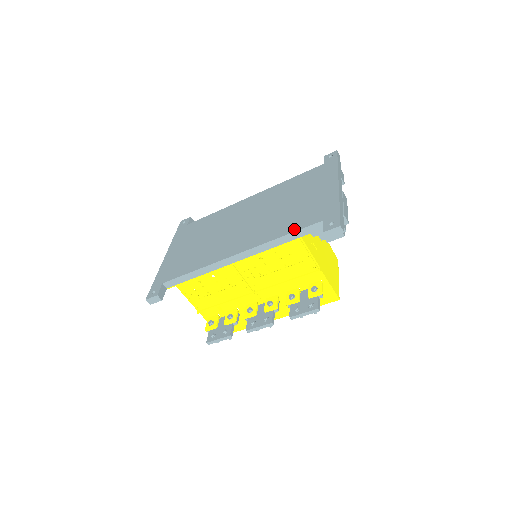
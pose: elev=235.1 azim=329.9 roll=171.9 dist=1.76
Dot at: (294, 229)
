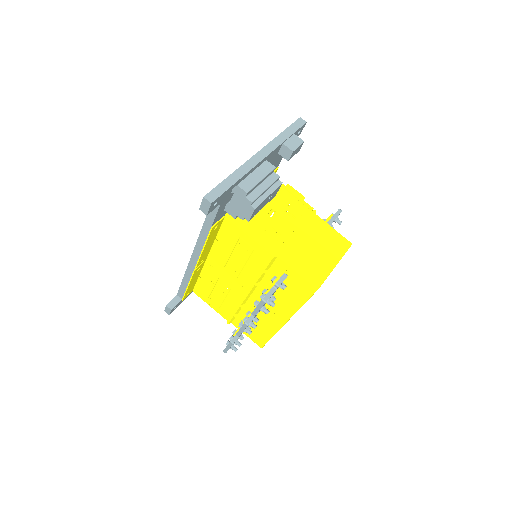
Dot at: occluded
